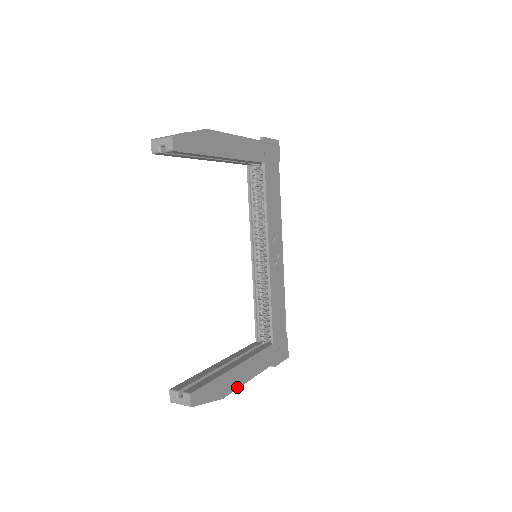
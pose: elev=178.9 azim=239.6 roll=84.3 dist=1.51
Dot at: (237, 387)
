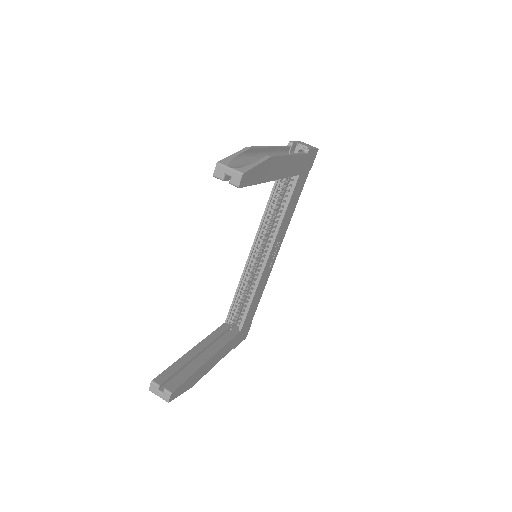
Dot at: occluded
